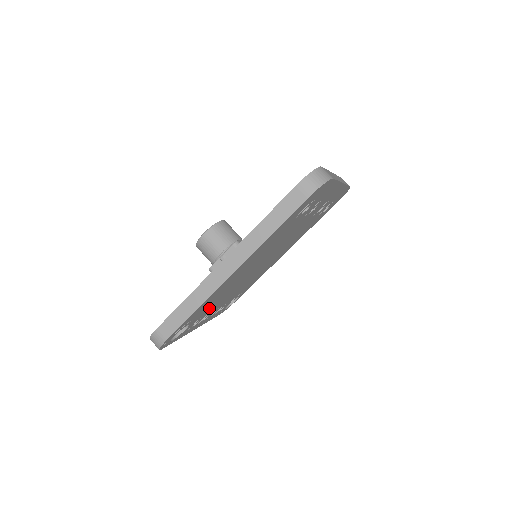
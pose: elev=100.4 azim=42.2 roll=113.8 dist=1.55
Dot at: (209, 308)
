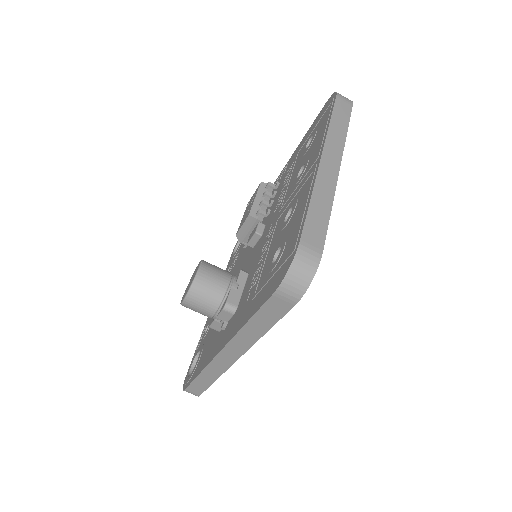
Dot at: occluded
